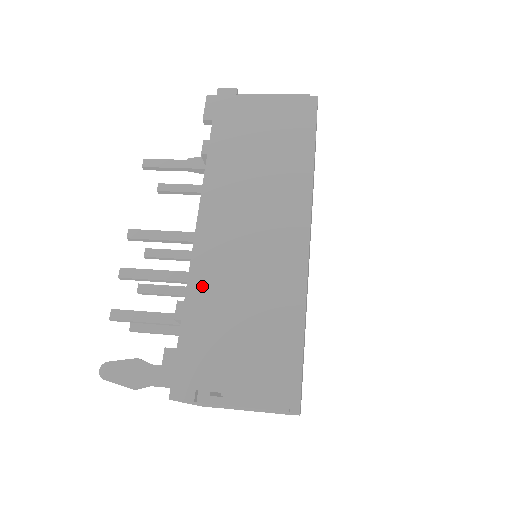
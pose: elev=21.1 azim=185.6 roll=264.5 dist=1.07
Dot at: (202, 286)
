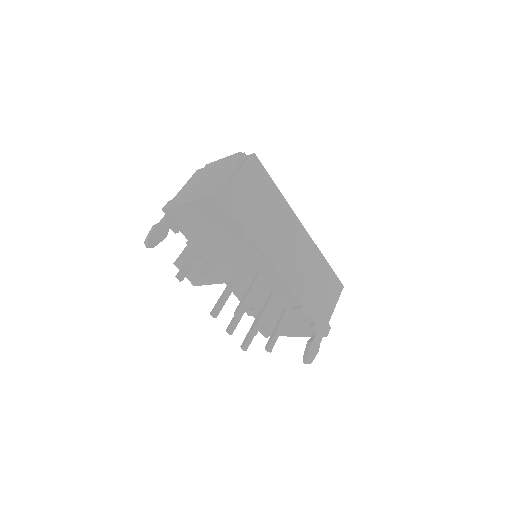
Dot at: (302, 293)
